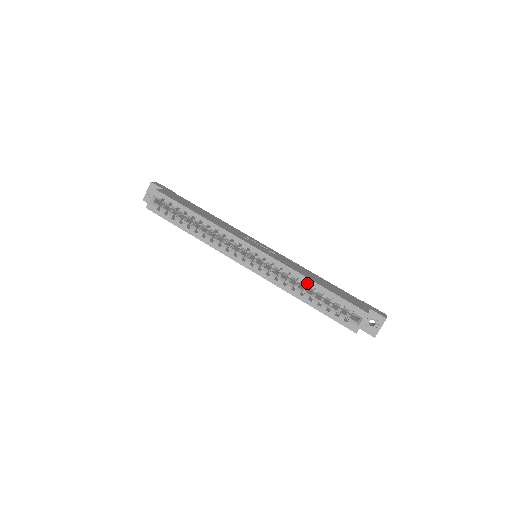
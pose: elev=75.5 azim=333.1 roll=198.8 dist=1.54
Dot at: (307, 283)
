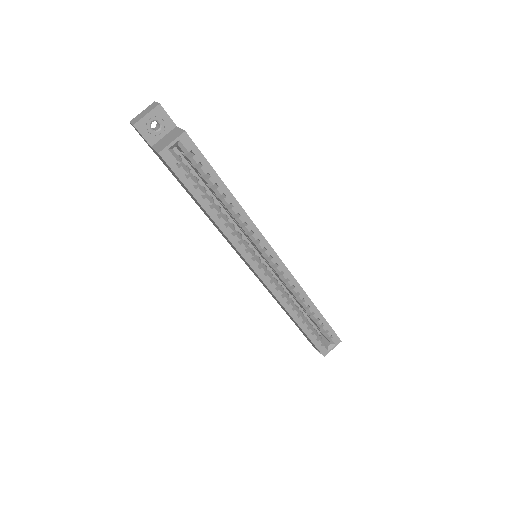
Dot at: occluded
